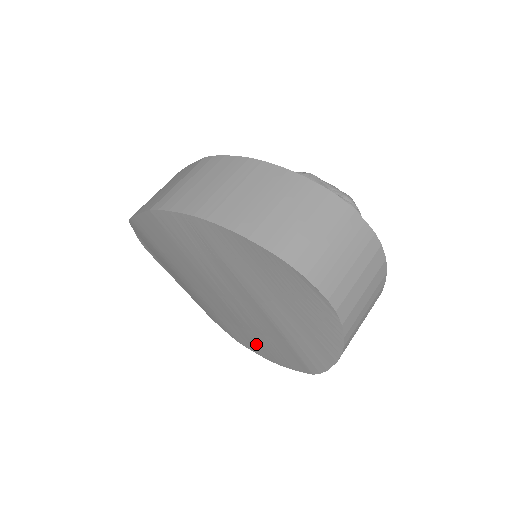
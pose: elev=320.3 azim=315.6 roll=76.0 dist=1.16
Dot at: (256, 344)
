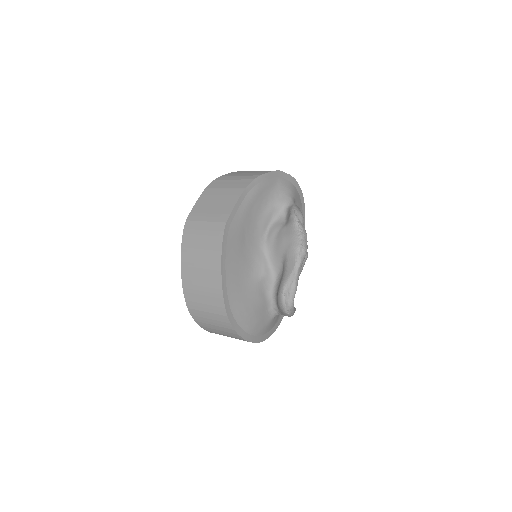
Dot at: occluded
